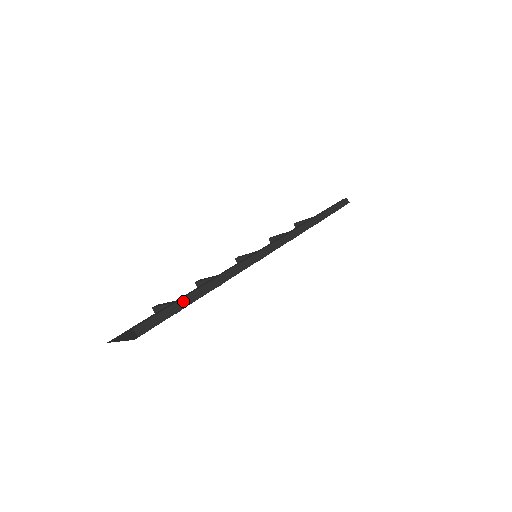
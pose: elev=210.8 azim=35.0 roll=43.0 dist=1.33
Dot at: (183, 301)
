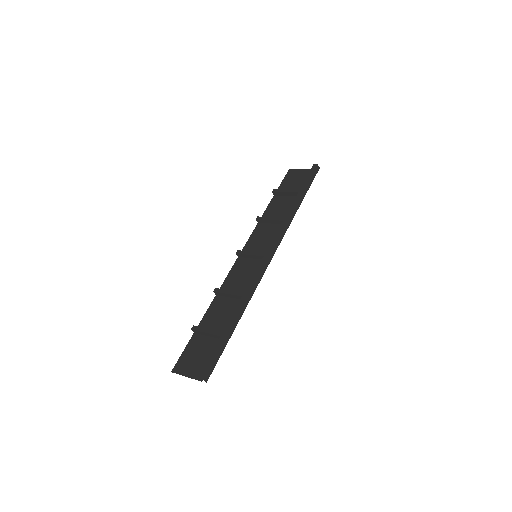
Dot at: (225, 339)
